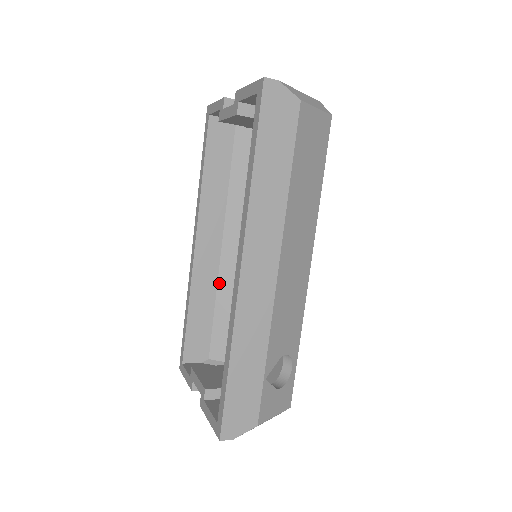
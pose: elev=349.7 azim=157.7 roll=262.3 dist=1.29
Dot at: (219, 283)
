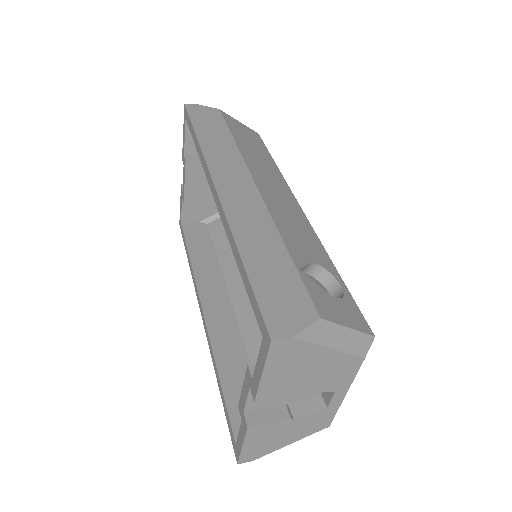
Dot at: (245, 339)
